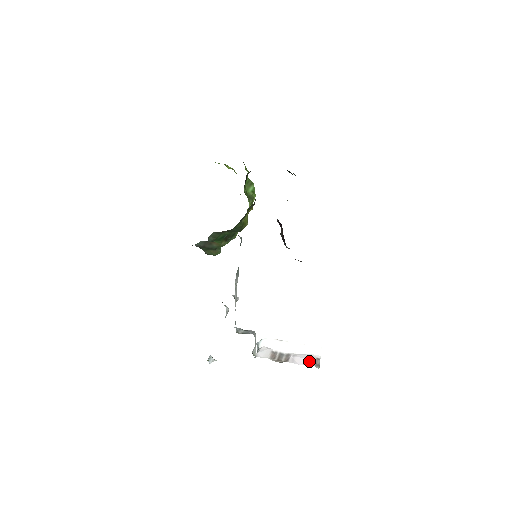
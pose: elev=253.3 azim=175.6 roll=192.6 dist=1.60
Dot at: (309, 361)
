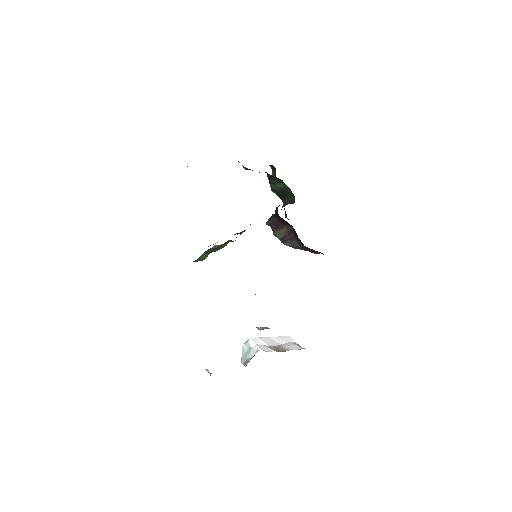
Dot at: (297, 346)
